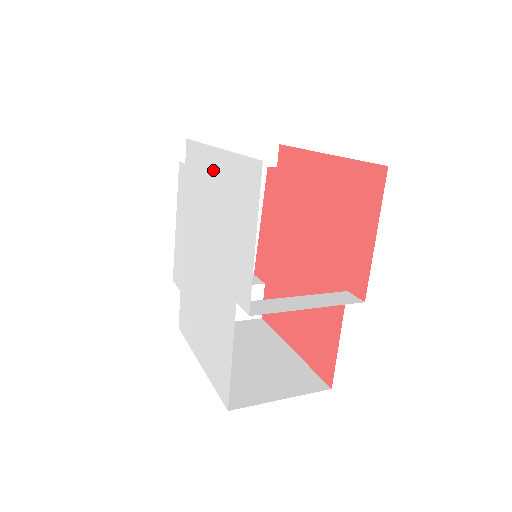
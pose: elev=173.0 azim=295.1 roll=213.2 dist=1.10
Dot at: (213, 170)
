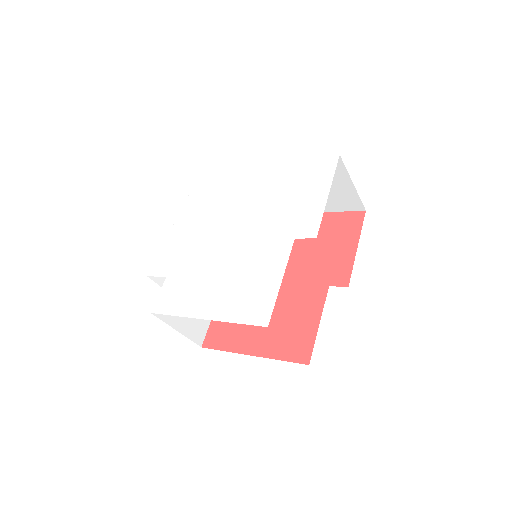
Dot at: (263, 175)
